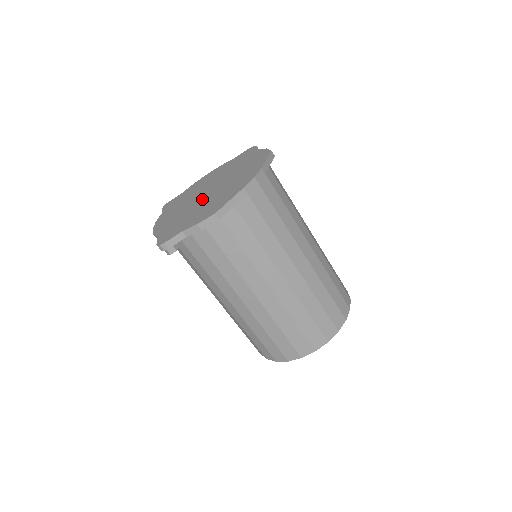
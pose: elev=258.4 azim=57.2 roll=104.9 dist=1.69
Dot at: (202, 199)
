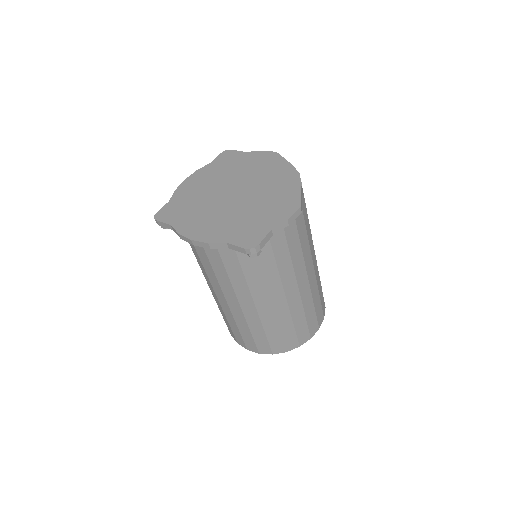
Dot at: (239, 200)
